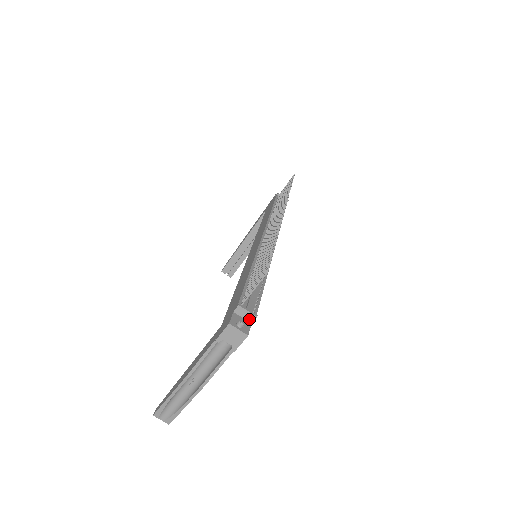
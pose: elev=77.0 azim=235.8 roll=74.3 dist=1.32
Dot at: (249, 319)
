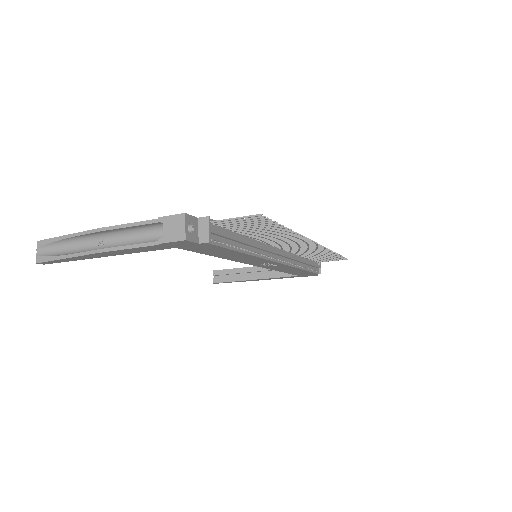
Dot at: (202, 237)
